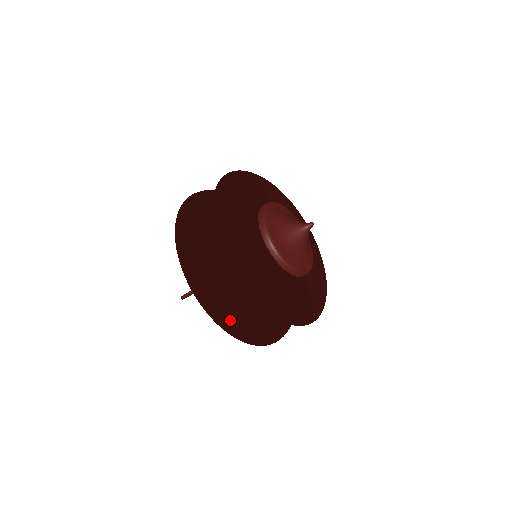
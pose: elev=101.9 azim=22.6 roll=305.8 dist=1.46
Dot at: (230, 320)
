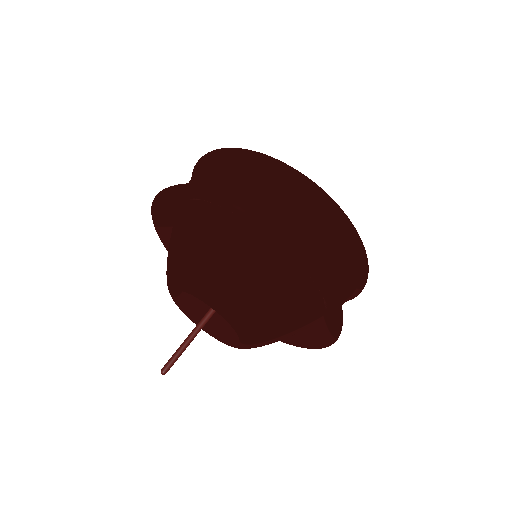
Dot at: (317, 261)
